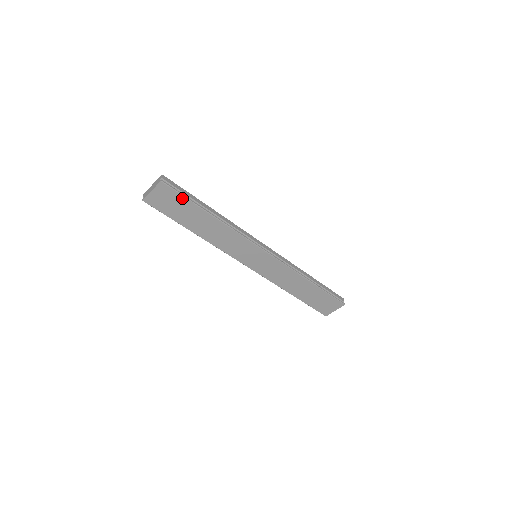
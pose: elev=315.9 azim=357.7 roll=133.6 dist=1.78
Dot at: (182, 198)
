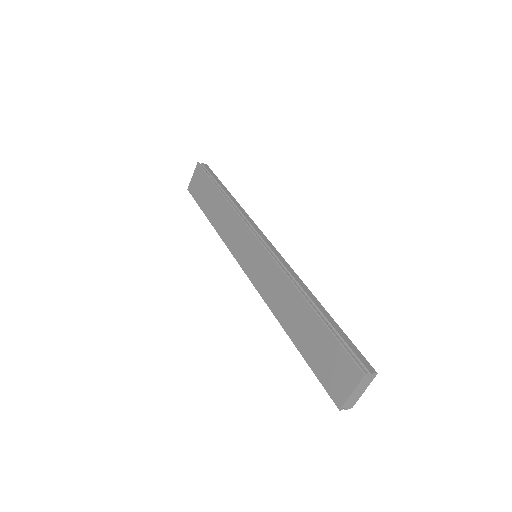
Dot at: (206, 177)
